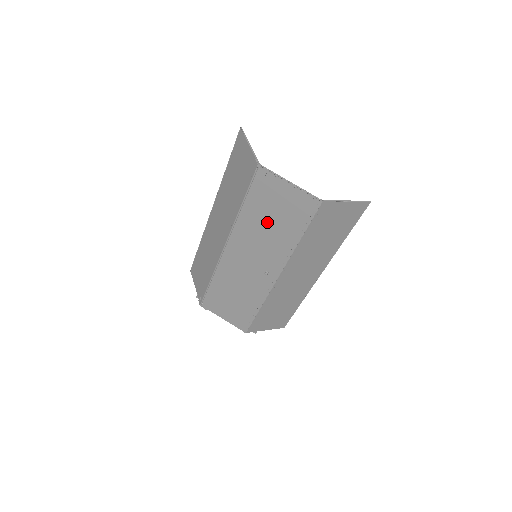
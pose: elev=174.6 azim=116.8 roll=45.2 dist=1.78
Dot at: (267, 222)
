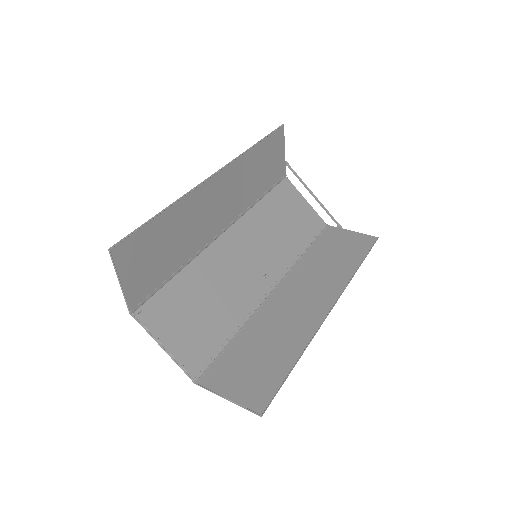
Dot at: (205, 299)
